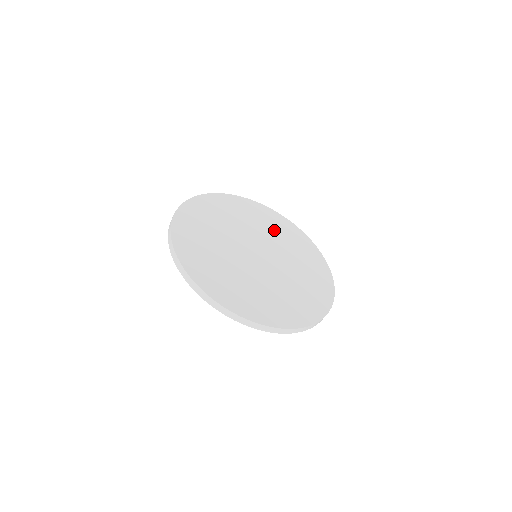
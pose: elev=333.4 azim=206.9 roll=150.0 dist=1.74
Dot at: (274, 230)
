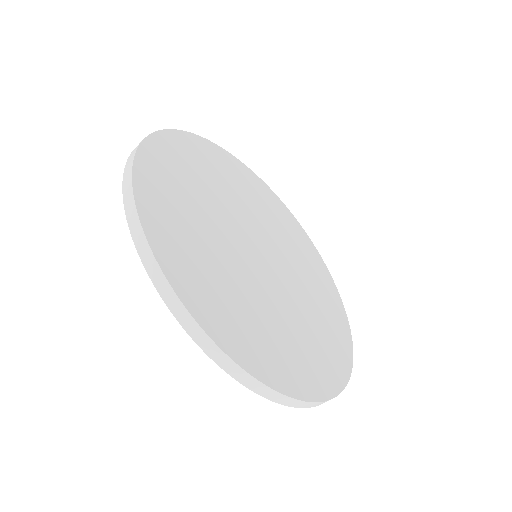
Dot at: (211, 179)
